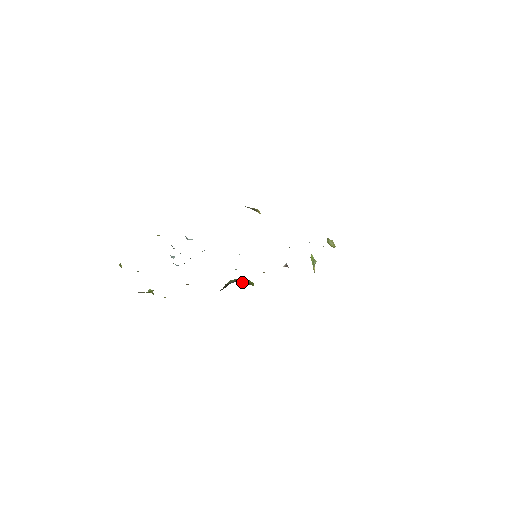
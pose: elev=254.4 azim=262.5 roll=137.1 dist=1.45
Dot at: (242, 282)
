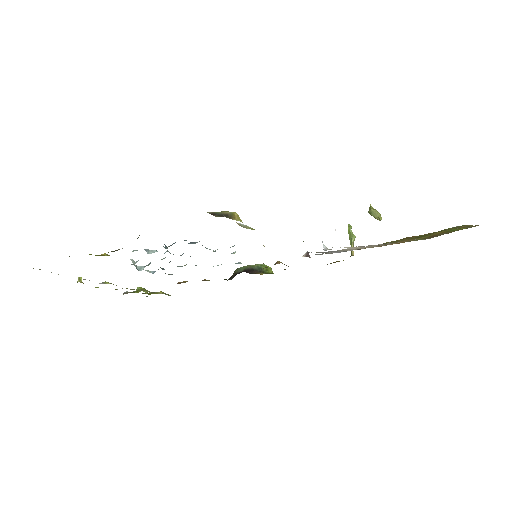
Dot at: (253, 272)
